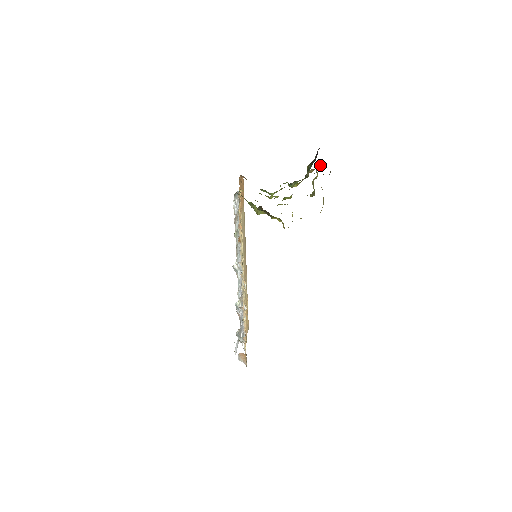
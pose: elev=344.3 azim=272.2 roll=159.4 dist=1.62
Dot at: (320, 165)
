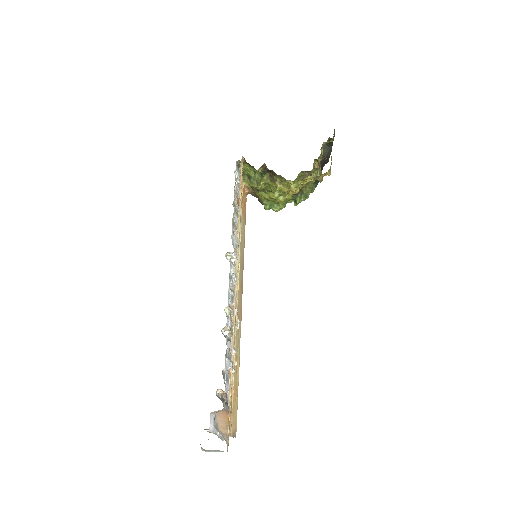
Dot at: (324, 151)
